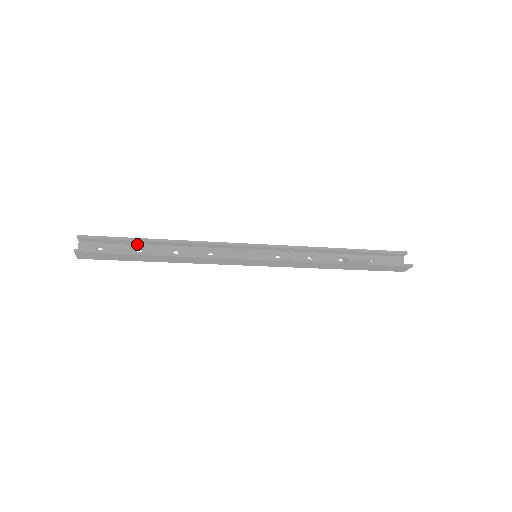
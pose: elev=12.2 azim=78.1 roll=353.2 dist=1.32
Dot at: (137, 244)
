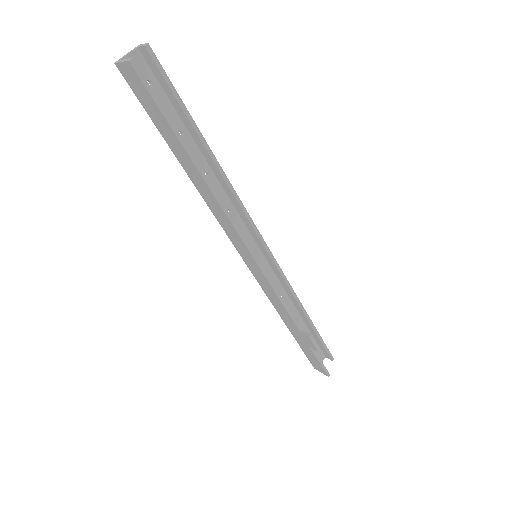
Dot at: (185, 125)
